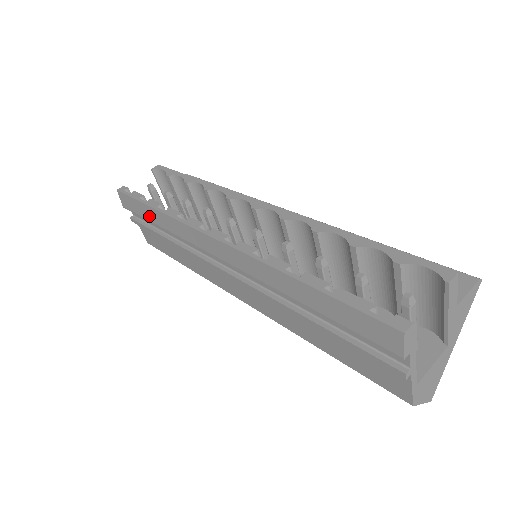
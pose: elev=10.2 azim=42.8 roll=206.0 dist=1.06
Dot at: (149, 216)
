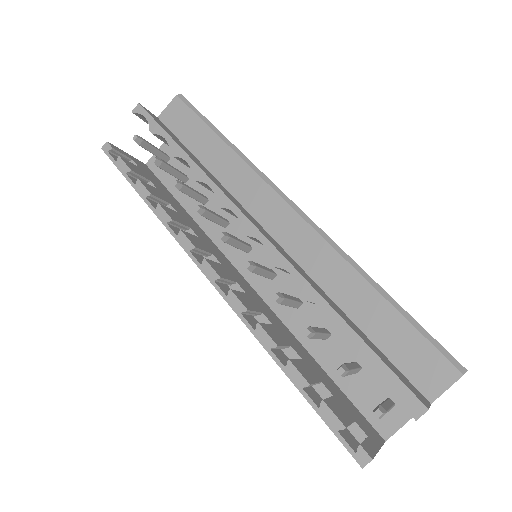
Dot at: occluded
